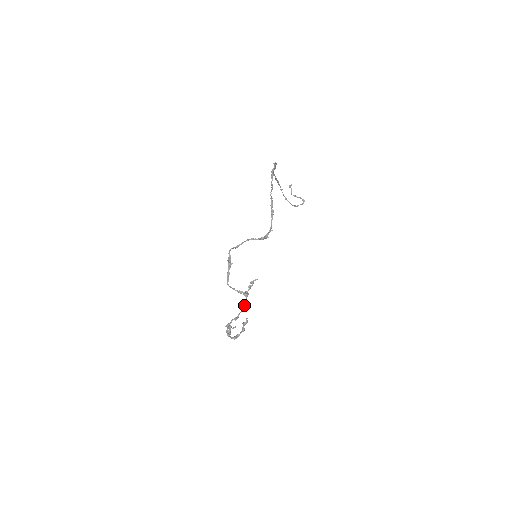
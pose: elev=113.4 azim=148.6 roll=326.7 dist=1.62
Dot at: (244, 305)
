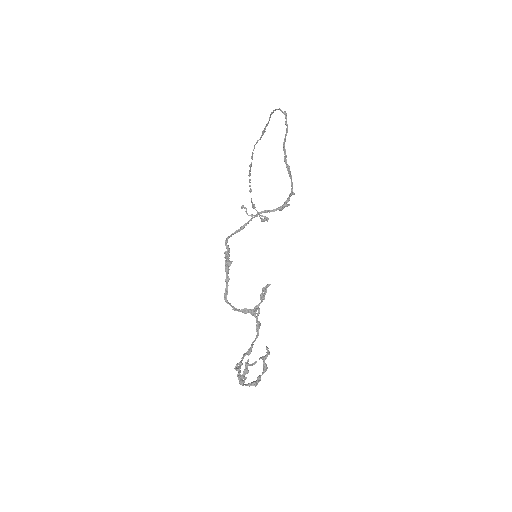
Dot at: (258, 328)
